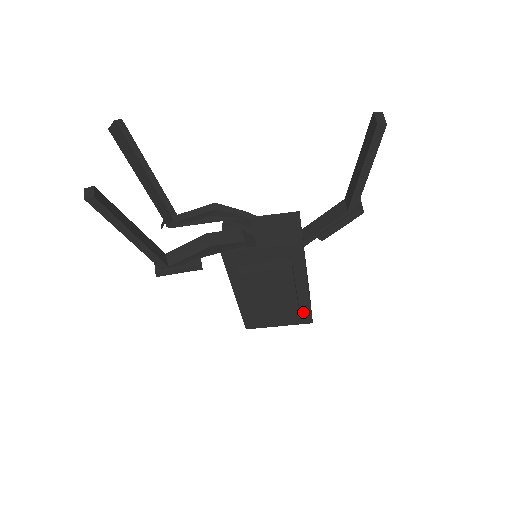
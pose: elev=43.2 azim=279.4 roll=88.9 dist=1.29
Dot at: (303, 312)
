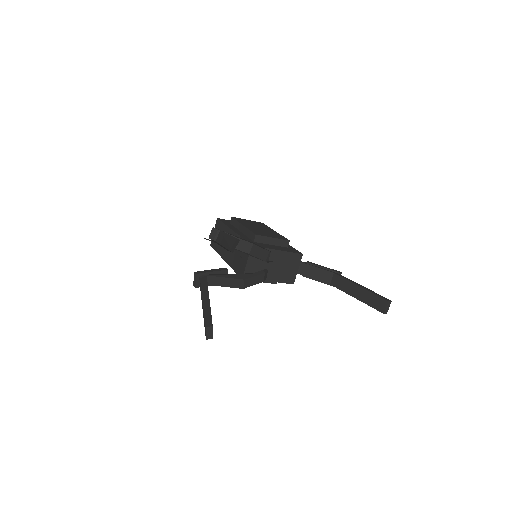
Dot at: occluded
